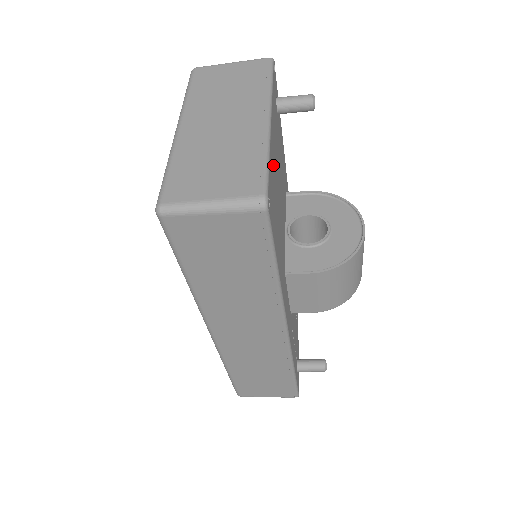
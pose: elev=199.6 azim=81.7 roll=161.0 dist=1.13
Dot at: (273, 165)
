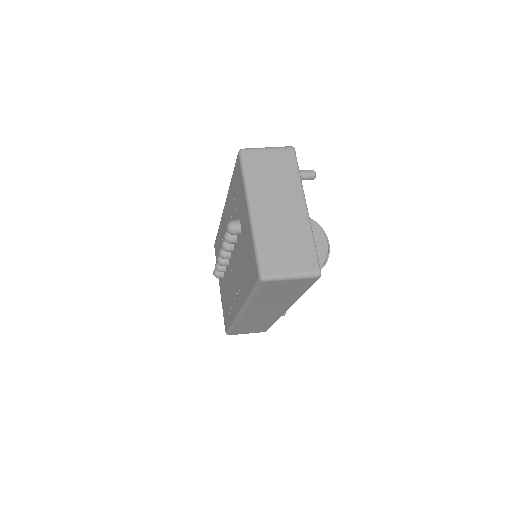
Dot at: occluded
